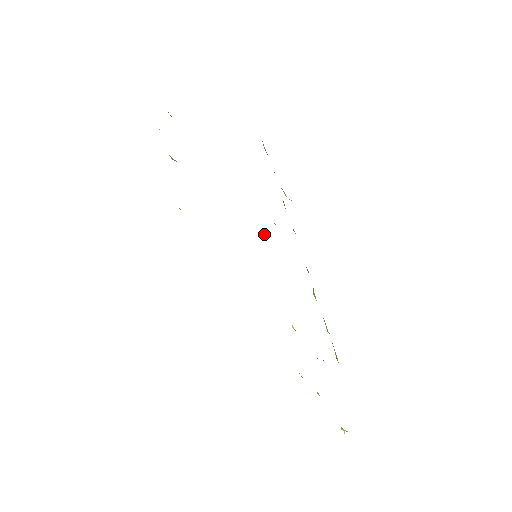
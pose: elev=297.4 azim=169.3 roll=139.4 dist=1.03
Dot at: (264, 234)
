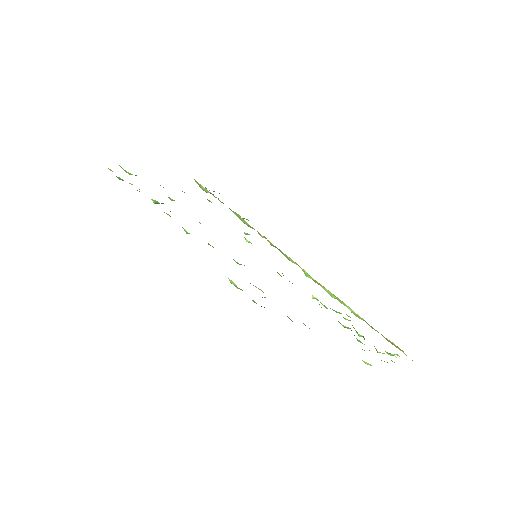
Dot at: (249, 241)
